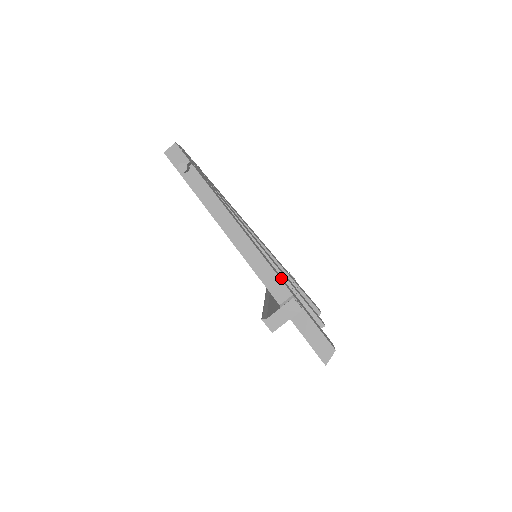
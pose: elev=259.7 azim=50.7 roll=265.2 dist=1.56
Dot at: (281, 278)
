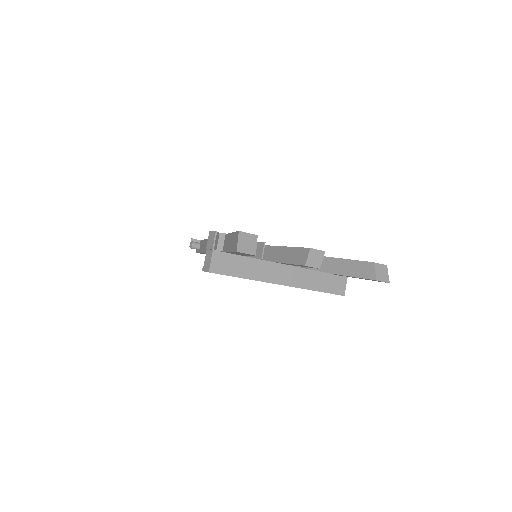
Dot at: occluded
